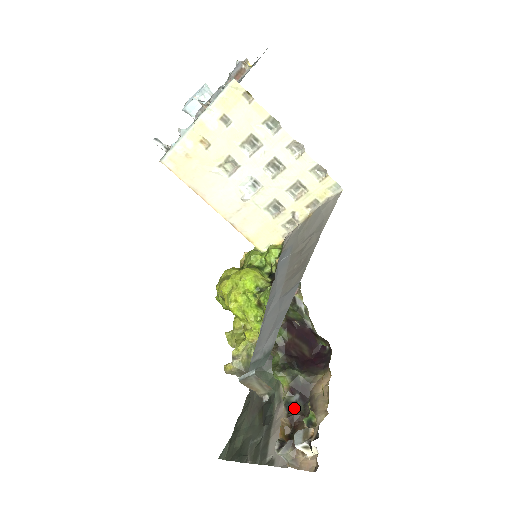
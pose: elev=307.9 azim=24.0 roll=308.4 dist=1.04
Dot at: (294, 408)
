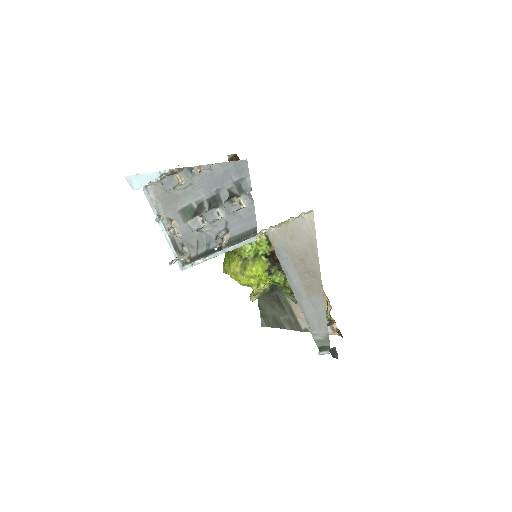
Dot at: occluded
